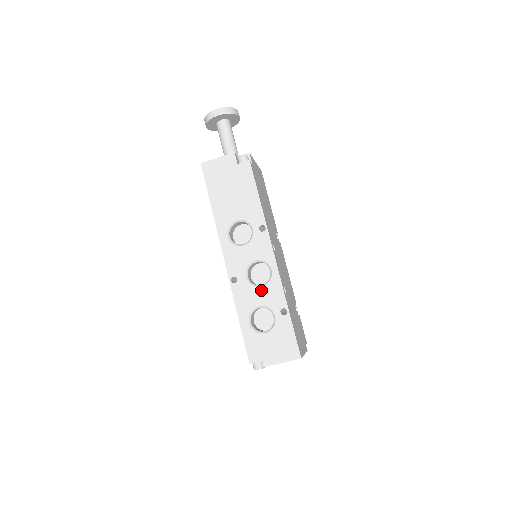
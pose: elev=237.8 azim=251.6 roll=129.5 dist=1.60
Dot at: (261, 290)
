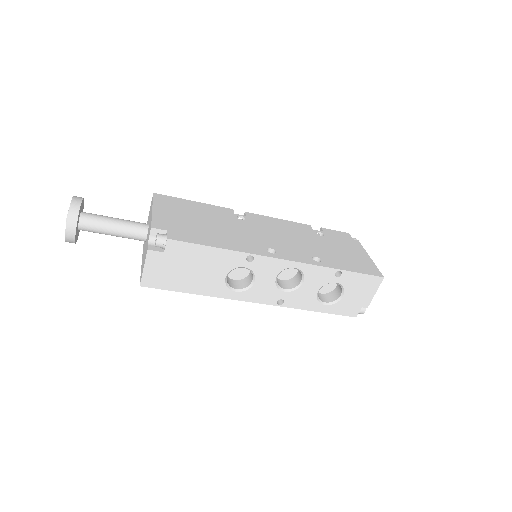
Dot at: (306, 284)
